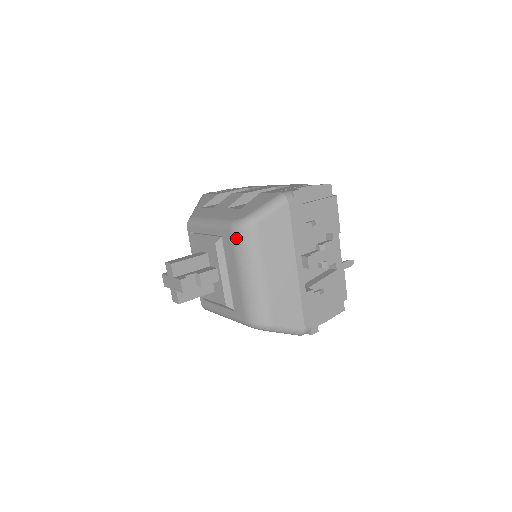
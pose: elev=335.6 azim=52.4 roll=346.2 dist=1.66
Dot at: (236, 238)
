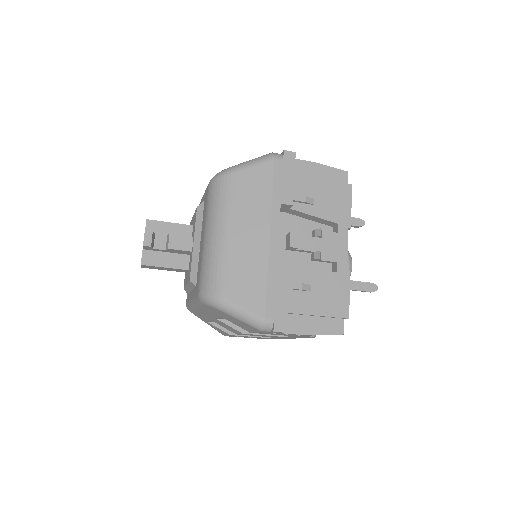
Dot at: (210, 191)
